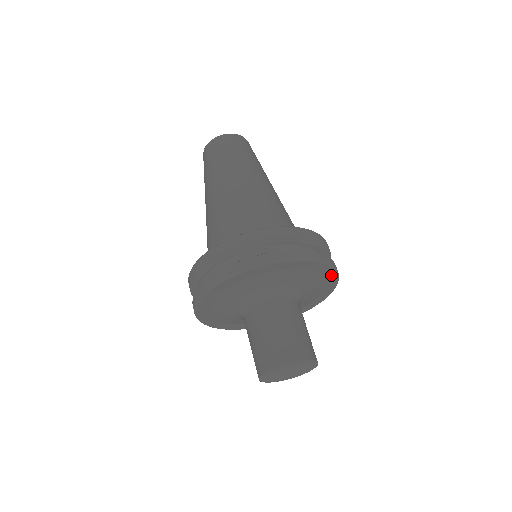
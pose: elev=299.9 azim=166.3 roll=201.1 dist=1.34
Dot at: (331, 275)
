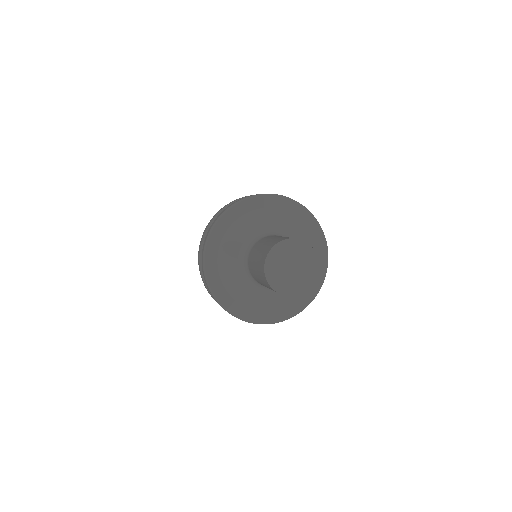
Dot at: (306, 216)
